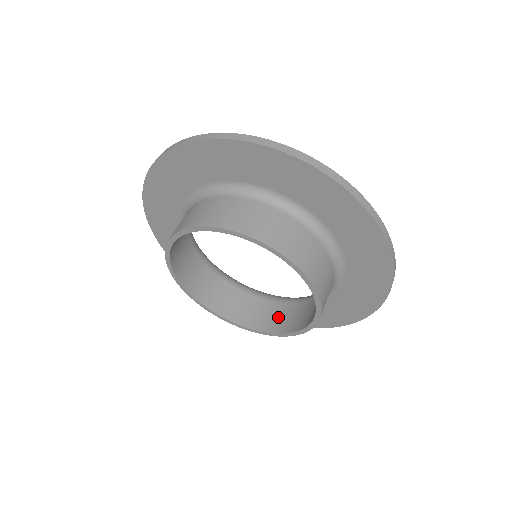
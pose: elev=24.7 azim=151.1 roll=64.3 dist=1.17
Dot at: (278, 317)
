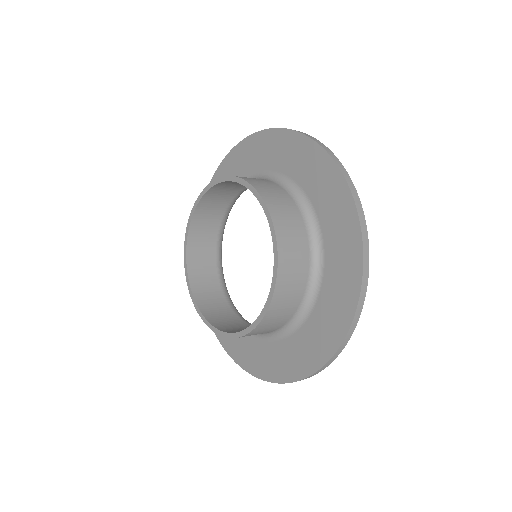
Dot at: (239, 328)
